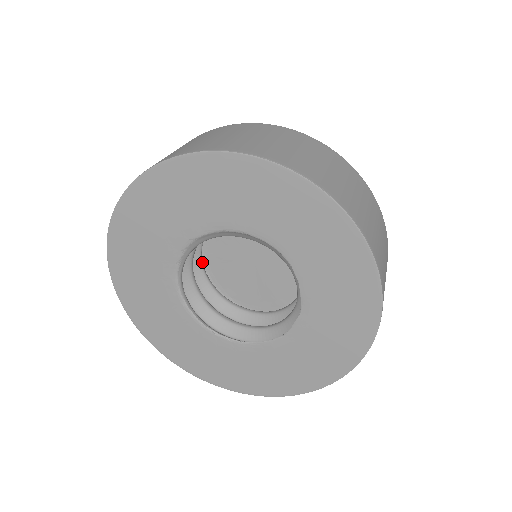
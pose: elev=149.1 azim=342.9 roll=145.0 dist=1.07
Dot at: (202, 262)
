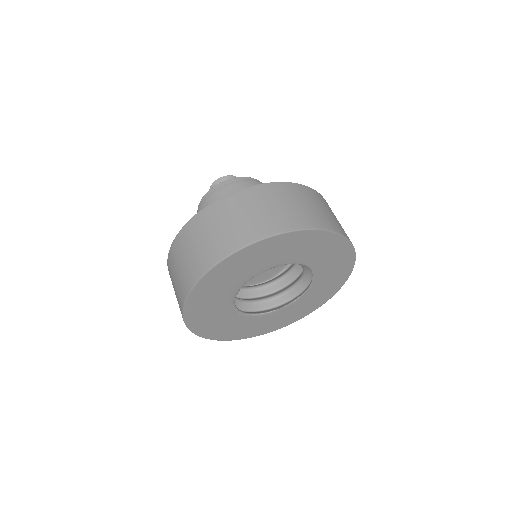
Dot at: occluded
